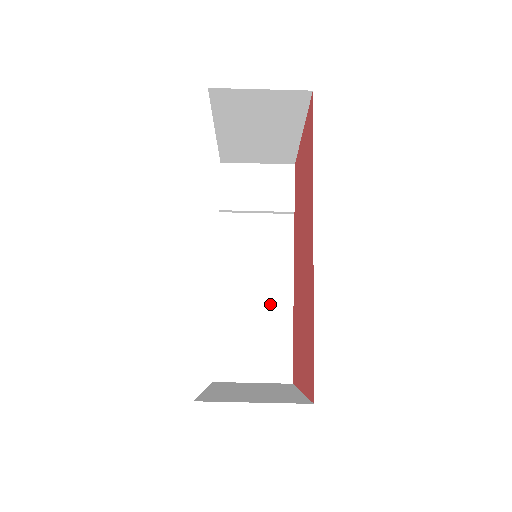
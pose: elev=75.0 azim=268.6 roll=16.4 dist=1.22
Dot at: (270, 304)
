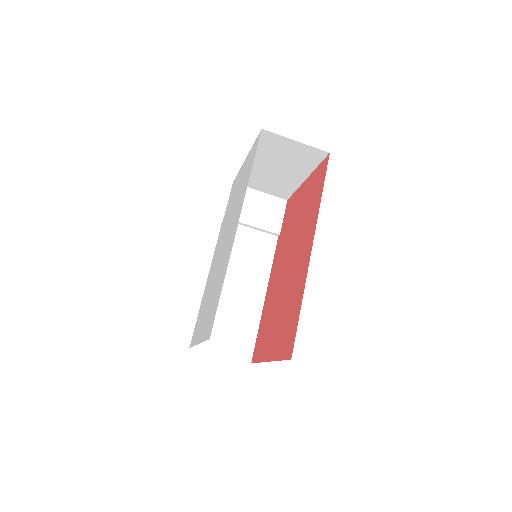
Dot at: (247, 299)
